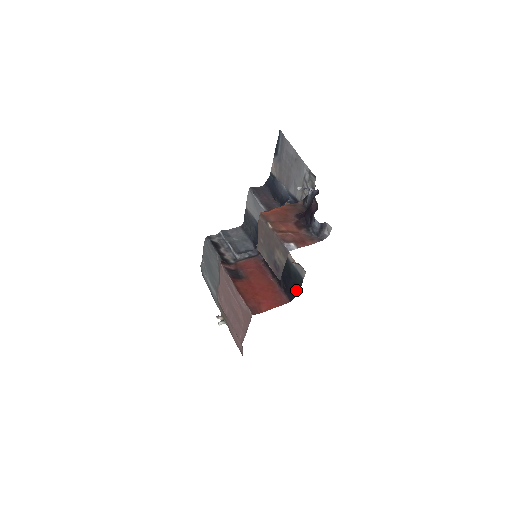
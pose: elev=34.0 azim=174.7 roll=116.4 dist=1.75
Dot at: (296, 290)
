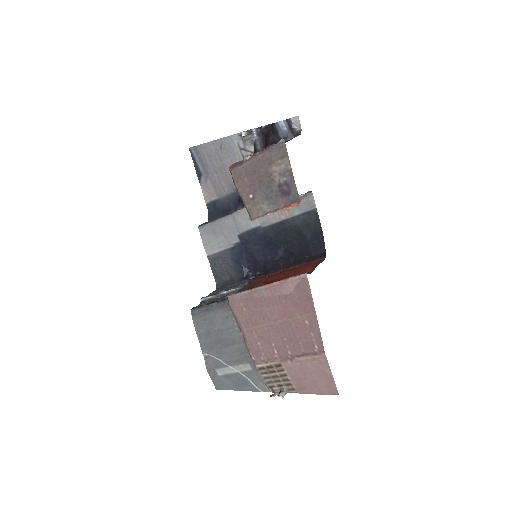
Dot at: (320, 239)
